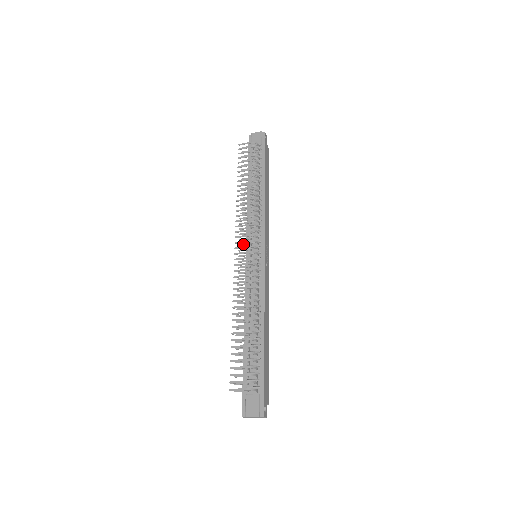
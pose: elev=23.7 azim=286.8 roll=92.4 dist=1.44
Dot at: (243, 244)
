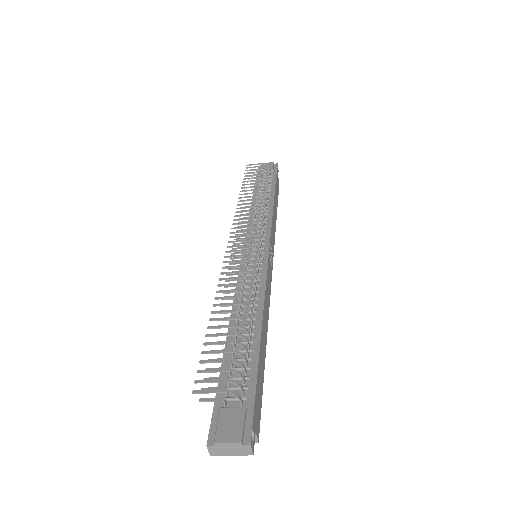
Dot at: (241, 238)
